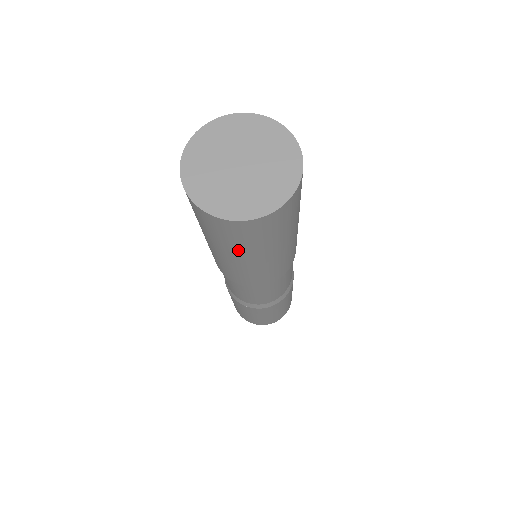
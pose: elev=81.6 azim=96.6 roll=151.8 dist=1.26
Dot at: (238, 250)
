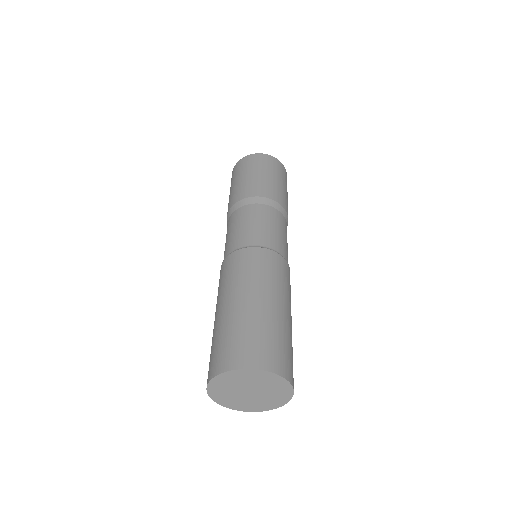
Dot at: occluded
